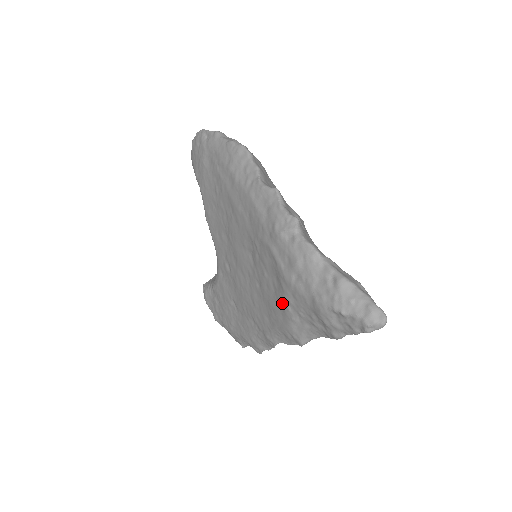
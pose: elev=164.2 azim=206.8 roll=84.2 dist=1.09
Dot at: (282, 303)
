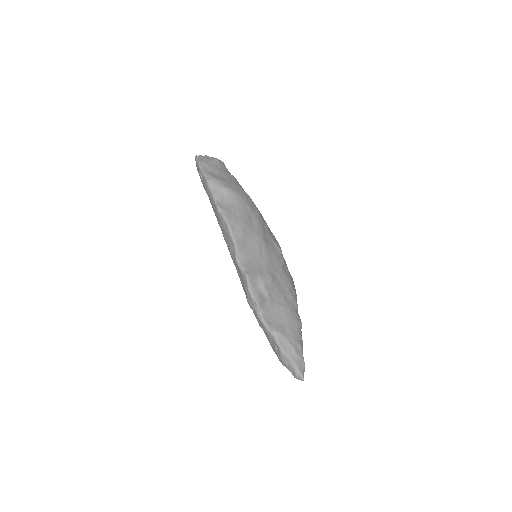
Dot at: occluded
